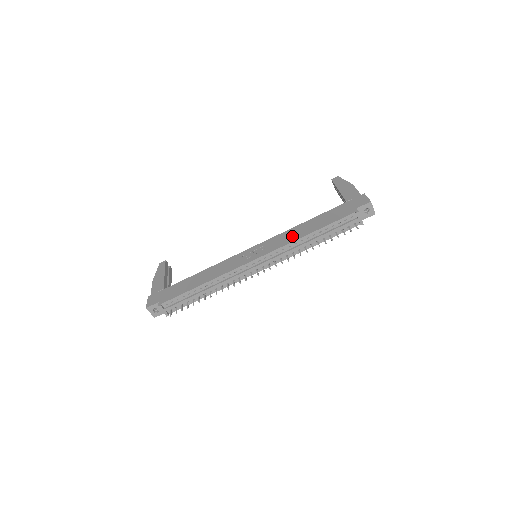
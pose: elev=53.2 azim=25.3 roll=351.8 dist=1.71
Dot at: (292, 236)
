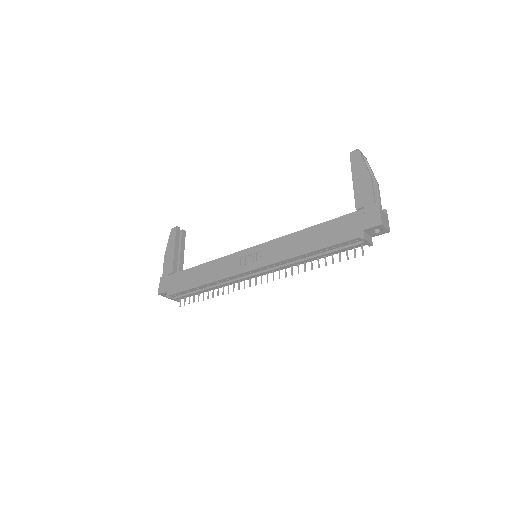
Dot at: (289, 249)
